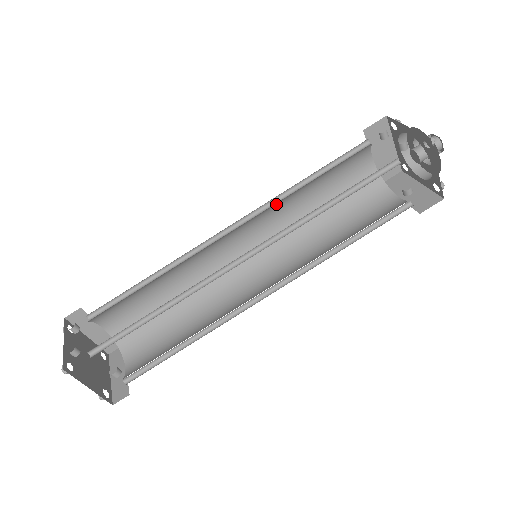
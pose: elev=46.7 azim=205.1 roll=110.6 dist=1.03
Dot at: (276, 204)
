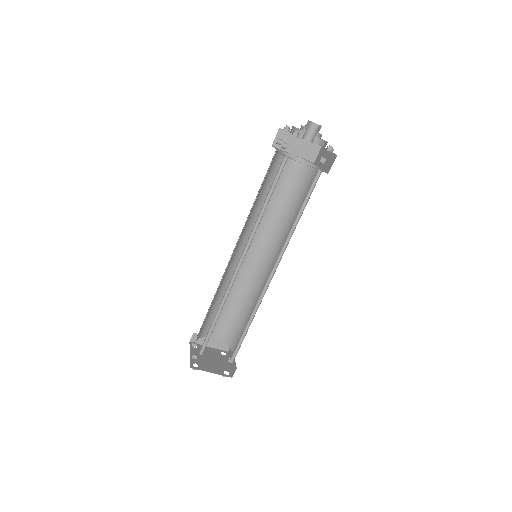
Dot at: (251, 220)
